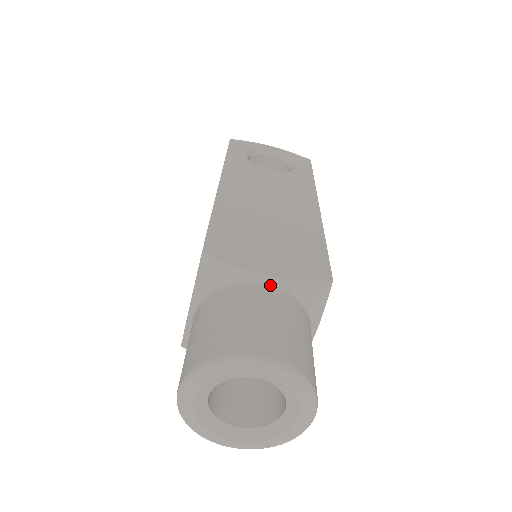
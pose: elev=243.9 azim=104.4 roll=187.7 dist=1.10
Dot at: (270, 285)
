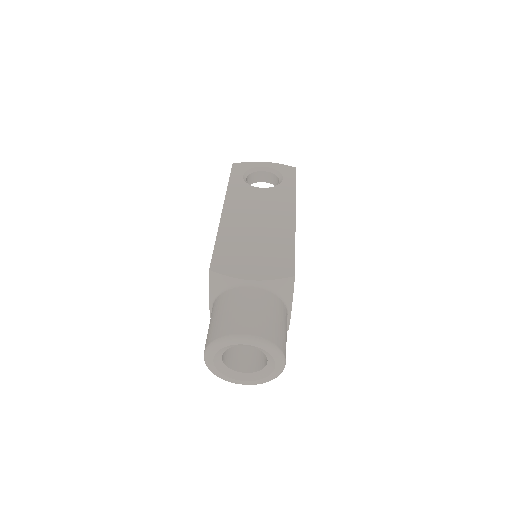
Dot at: (253, 286)
